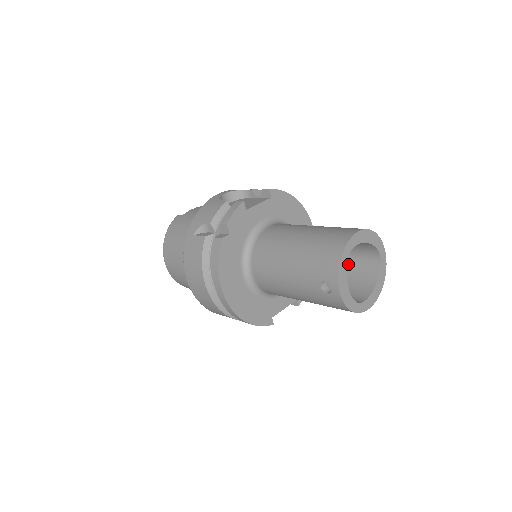
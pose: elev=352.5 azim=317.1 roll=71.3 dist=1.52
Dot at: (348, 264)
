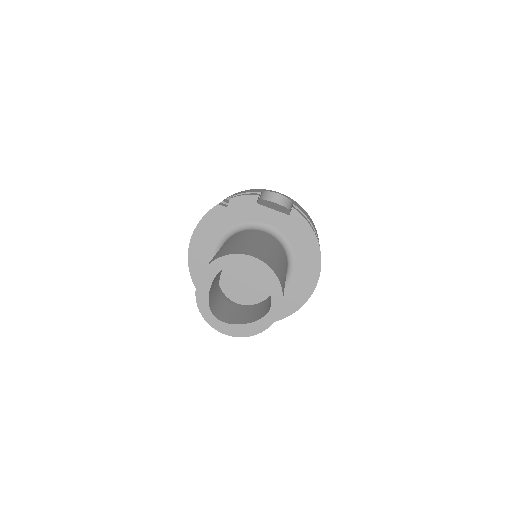
Dot at: (266, 301)
